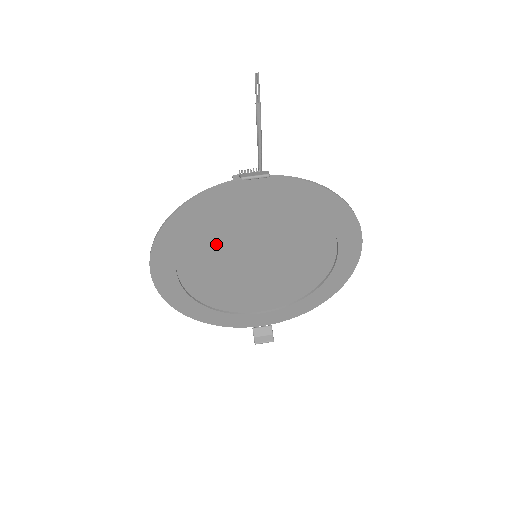
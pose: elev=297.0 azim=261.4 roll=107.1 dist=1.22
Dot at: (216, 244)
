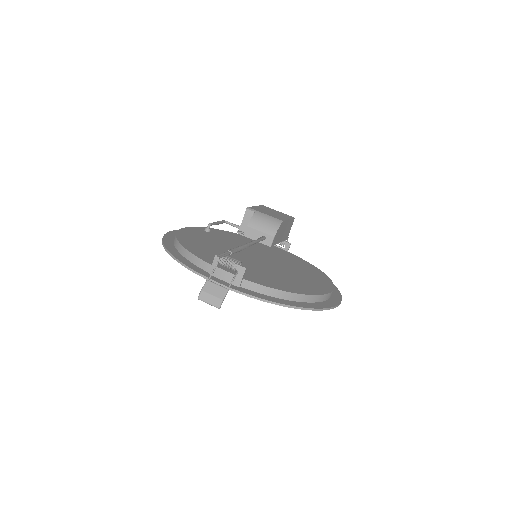
Dot at: occluded
